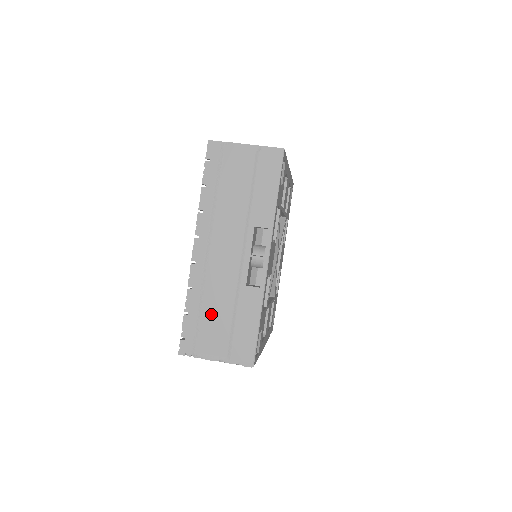
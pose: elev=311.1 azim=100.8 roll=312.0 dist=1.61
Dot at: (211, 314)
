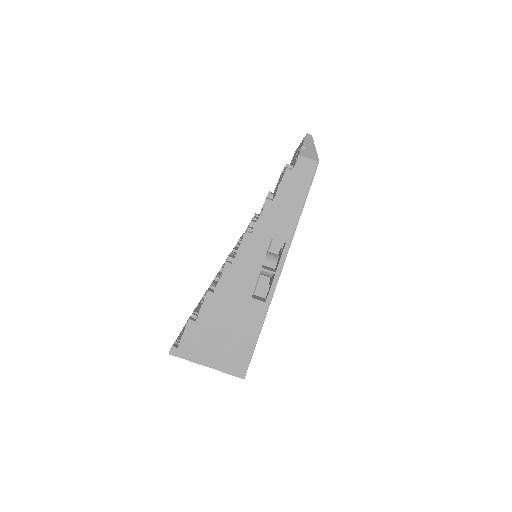
Dot at: occluded
